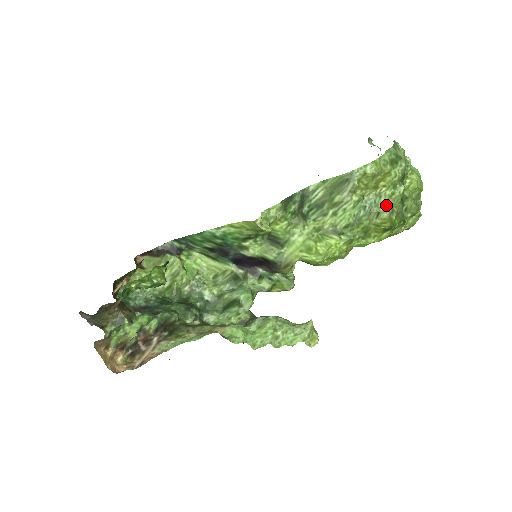
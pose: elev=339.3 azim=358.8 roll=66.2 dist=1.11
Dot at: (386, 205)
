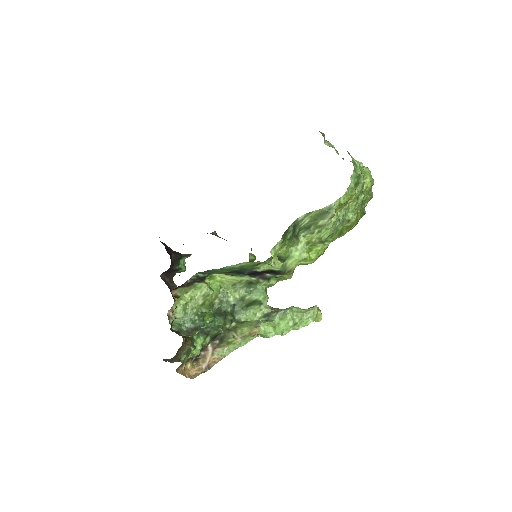
Dot at: (353, 212)
